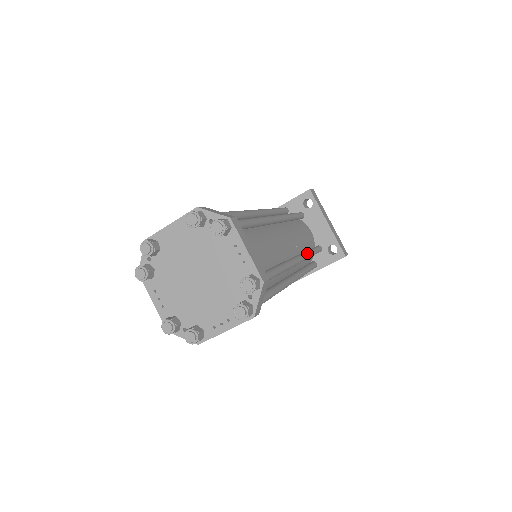
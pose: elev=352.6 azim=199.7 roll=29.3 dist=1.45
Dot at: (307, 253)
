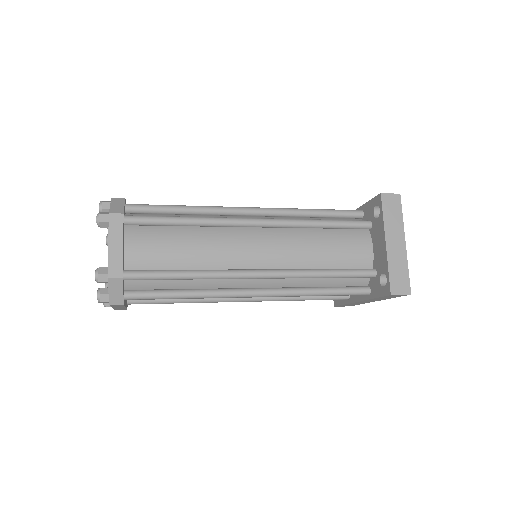
Dot at: (302, 271)
